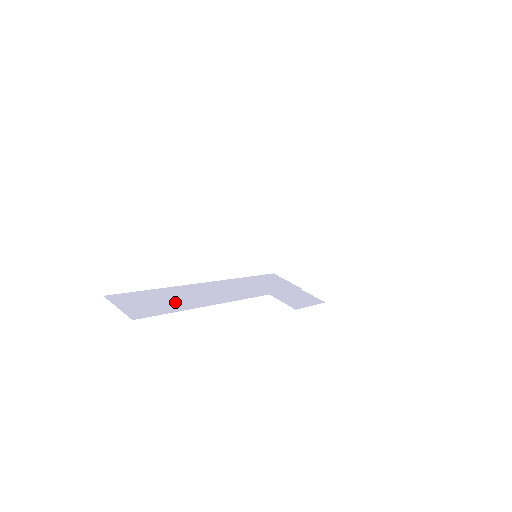
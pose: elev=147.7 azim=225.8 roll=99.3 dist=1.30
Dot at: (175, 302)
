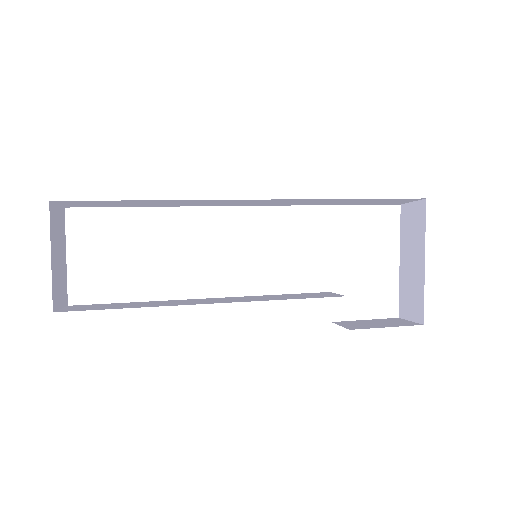
Dot at: (130, 306)
